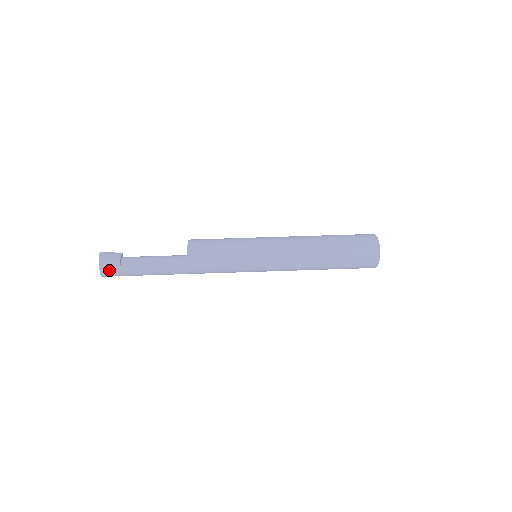
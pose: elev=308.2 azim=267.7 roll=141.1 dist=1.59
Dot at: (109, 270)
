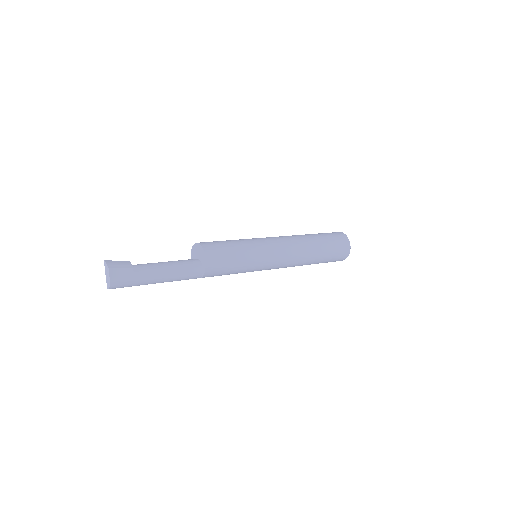
Dot at: (121, 281)
